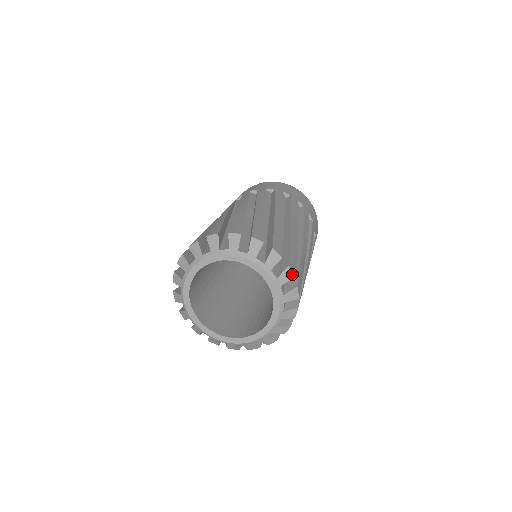
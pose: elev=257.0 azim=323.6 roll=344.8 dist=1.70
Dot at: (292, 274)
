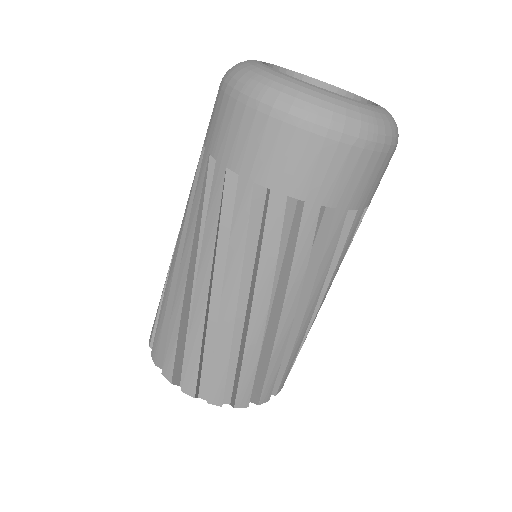
Dot at: (243, 407)
